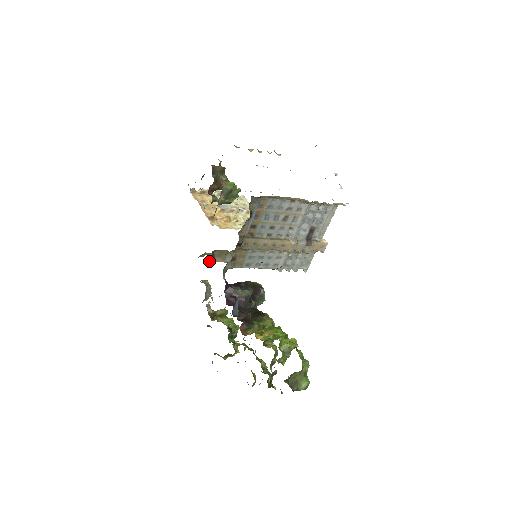
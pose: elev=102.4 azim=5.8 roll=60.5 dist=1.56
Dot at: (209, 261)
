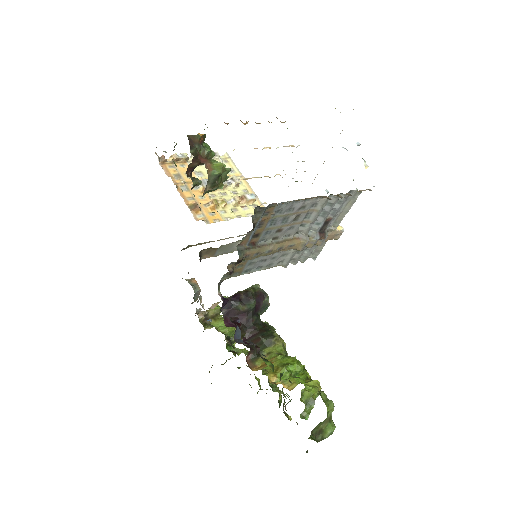
Dot at: occluded
